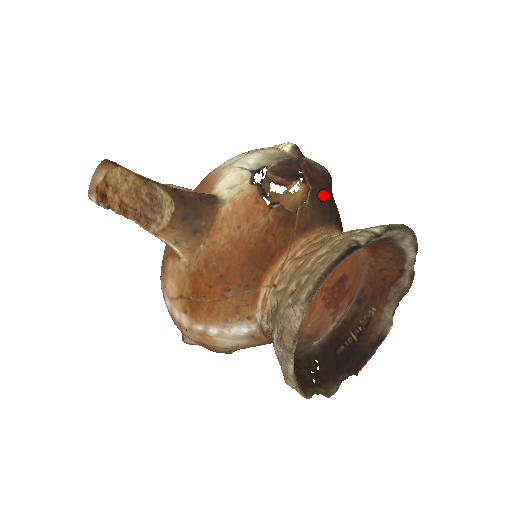
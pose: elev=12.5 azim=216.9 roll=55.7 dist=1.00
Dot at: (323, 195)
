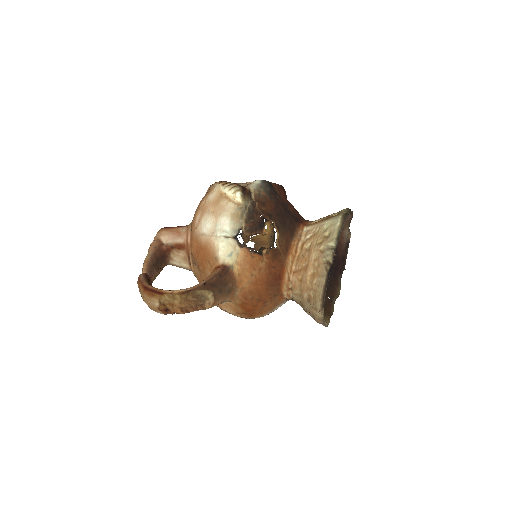
Dot at: (281, 217)
